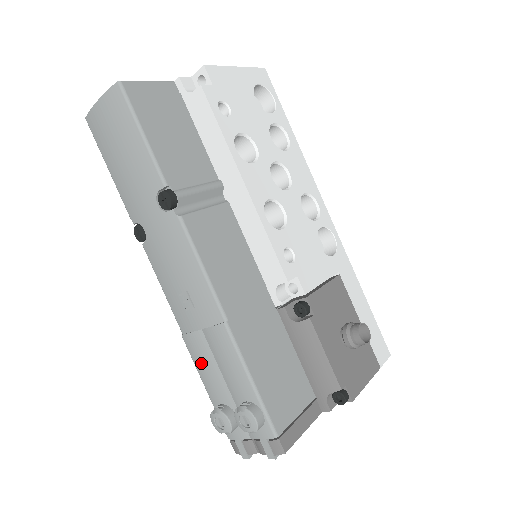
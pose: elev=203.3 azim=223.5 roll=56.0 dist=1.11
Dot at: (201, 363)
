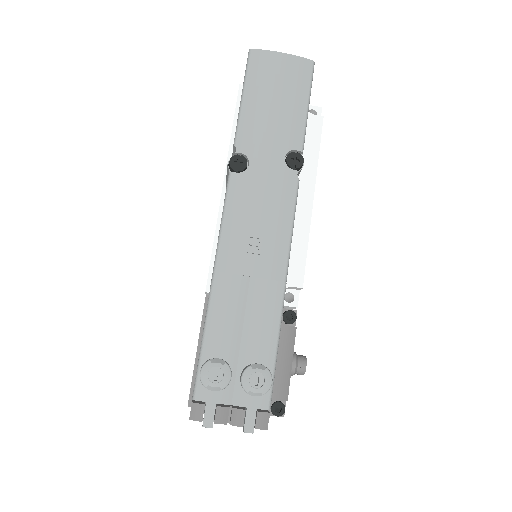
Dot at: (223, 308)
